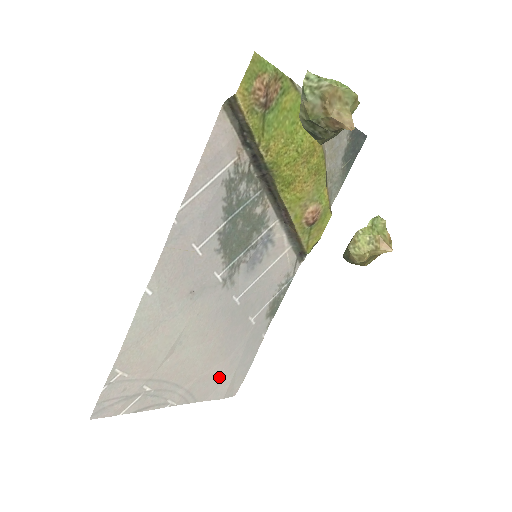
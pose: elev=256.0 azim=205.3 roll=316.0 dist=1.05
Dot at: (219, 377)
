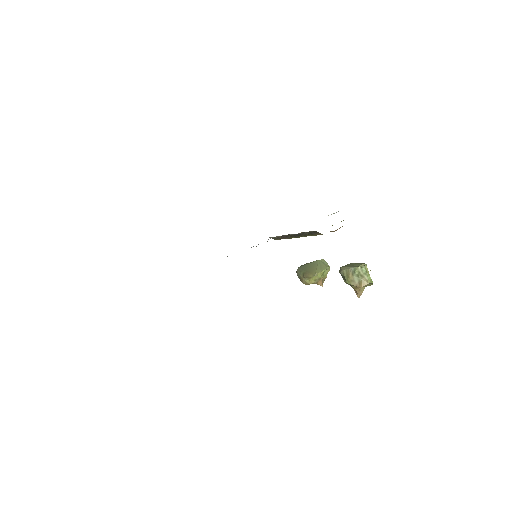
Dot at: occluded
